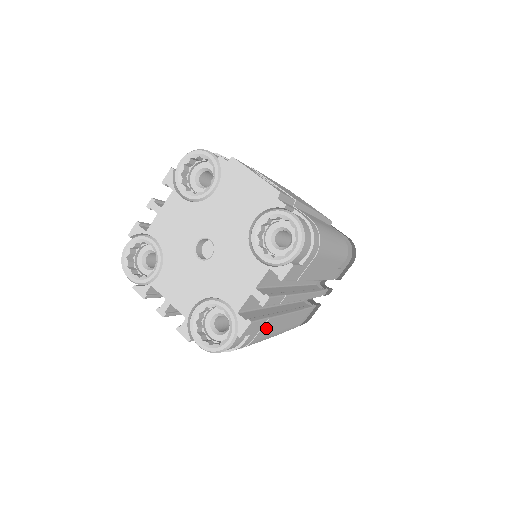
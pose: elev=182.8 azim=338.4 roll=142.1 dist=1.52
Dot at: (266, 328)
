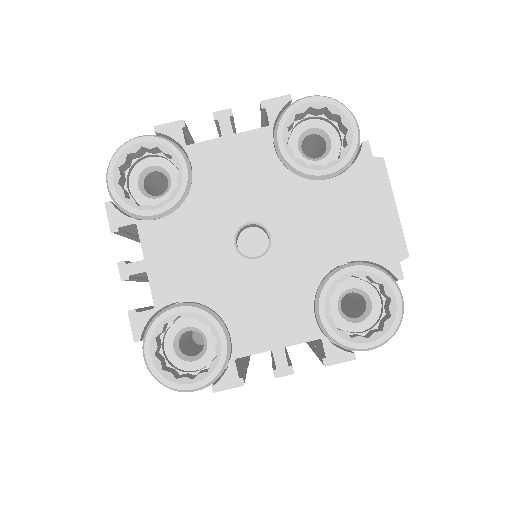
Dot at: occluded
